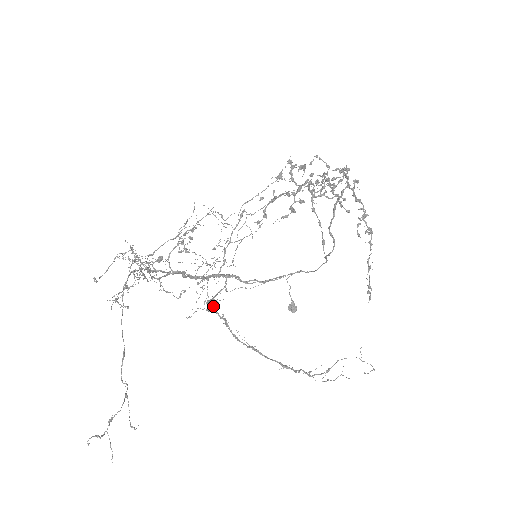
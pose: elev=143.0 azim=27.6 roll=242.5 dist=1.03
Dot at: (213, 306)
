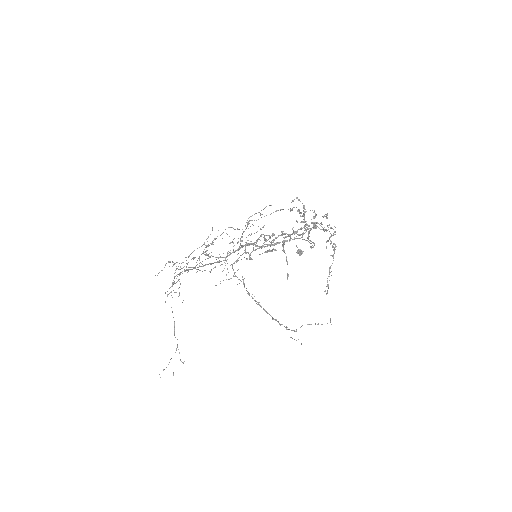
Dot at: (234, 272)
